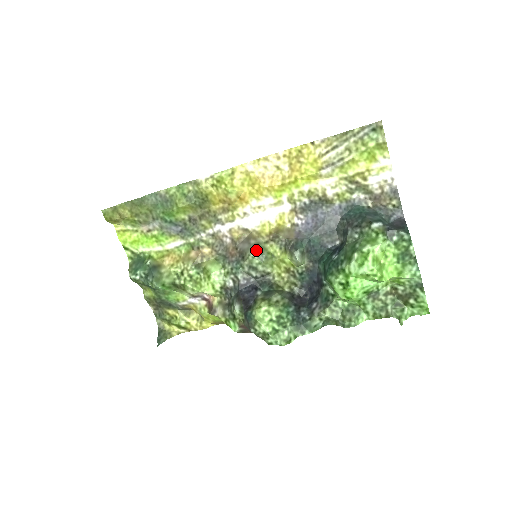
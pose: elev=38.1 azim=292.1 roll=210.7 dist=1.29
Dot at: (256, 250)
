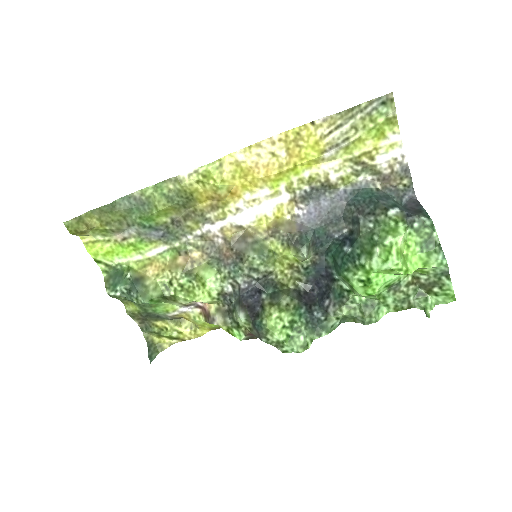
Dot at: (255, 249)
